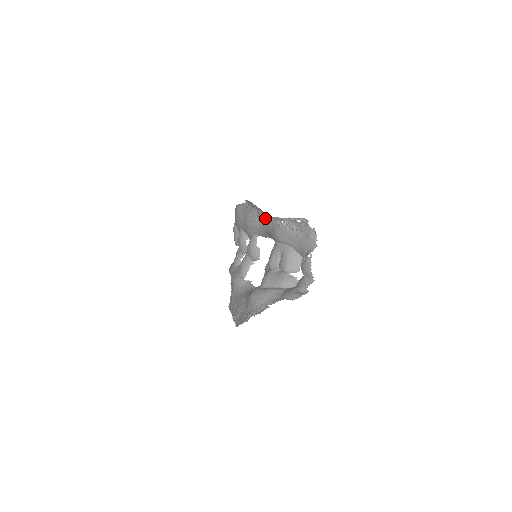
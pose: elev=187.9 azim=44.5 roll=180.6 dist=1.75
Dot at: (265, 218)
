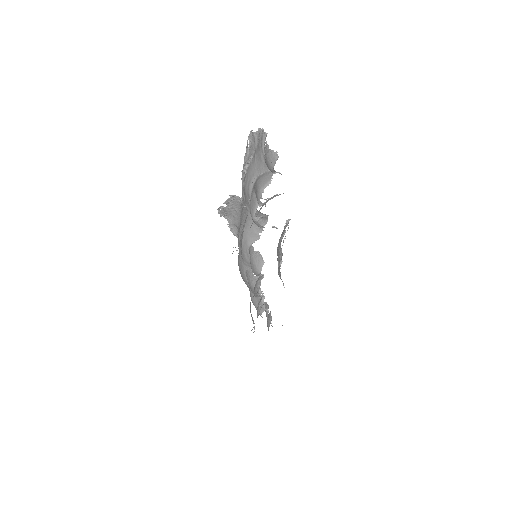
Dot at: (241, 206)
